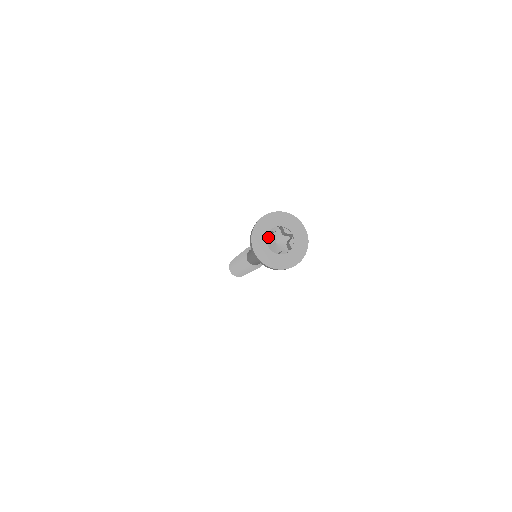
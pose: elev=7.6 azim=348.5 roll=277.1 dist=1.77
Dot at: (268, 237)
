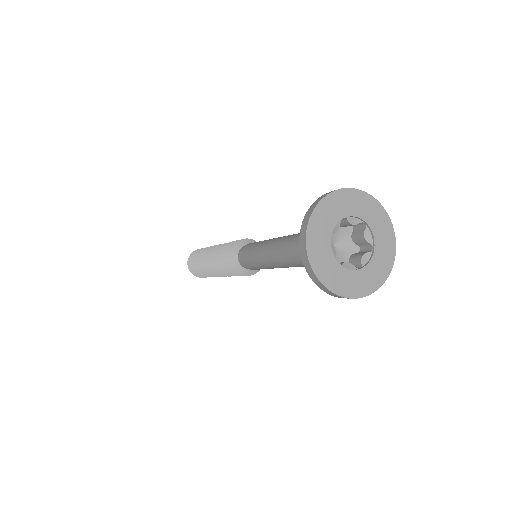
Dot at: (332, 248)
